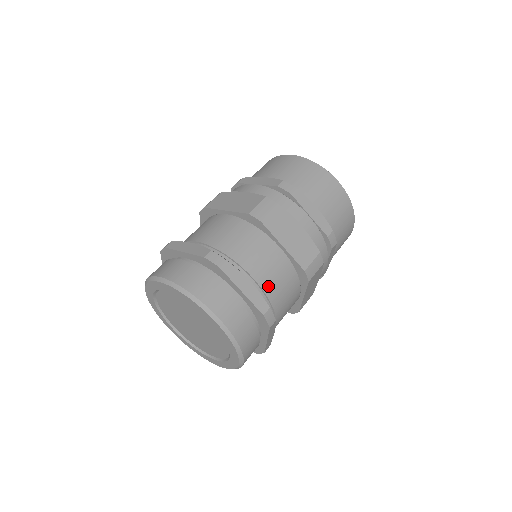
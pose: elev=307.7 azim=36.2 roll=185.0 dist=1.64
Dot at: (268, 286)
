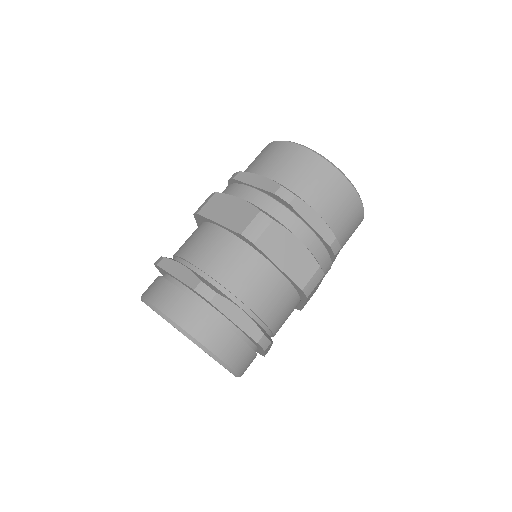
Dot at: occluded
